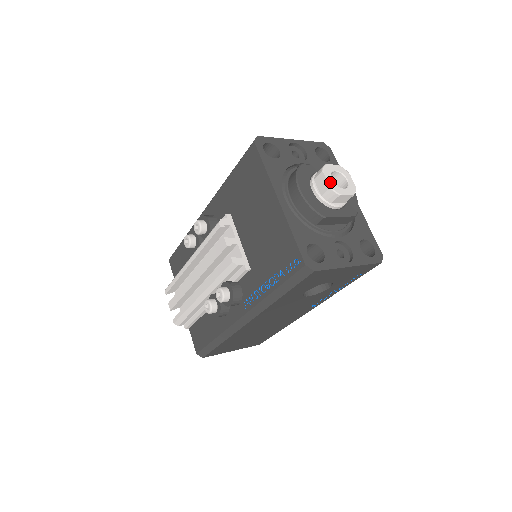
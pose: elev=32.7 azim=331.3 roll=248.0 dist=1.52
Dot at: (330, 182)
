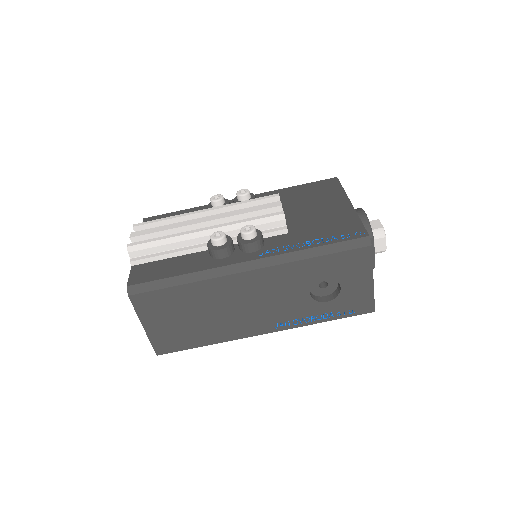
Dot at: (382, 227)
